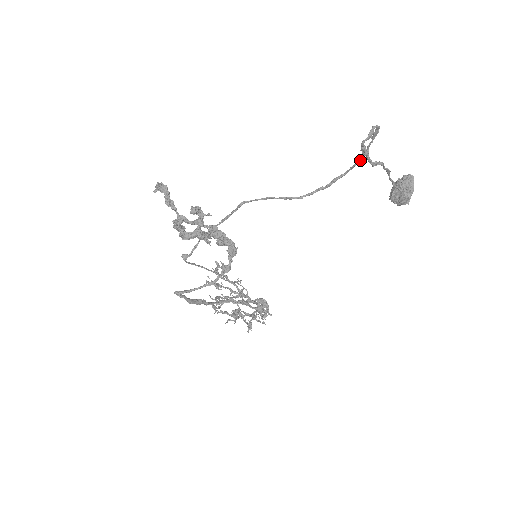
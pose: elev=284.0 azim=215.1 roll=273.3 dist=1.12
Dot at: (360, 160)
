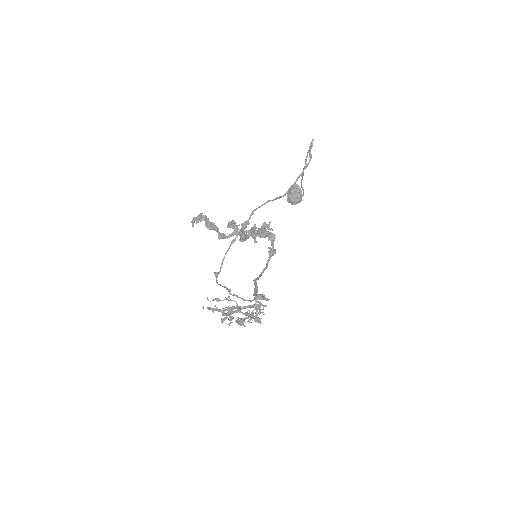
Dot at: occluded
